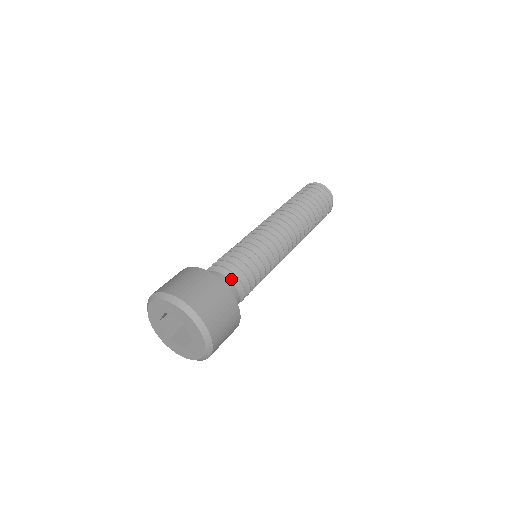
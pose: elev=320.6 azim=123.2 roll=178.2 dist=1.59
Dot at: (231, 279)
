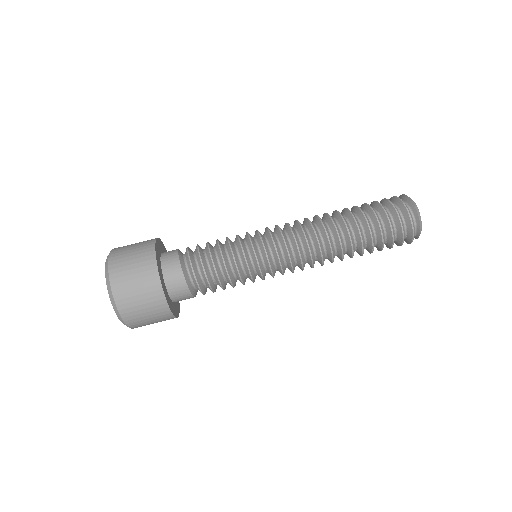
Dot at: (191, 274)
